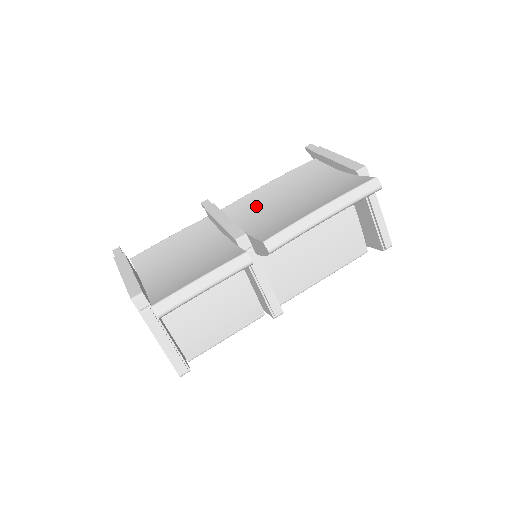
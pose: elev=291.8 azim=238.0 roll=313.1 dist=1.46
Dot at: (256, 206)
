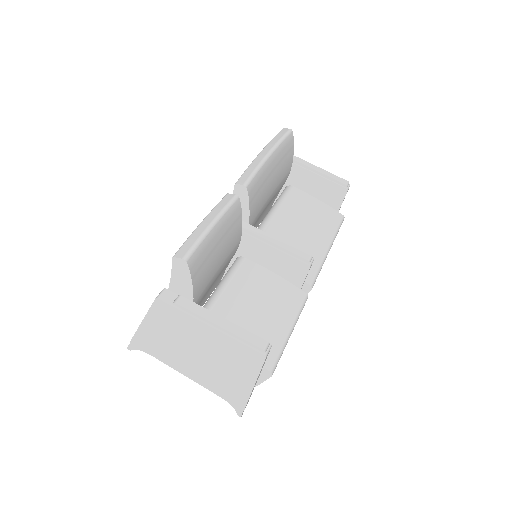
Dot at: occluded
